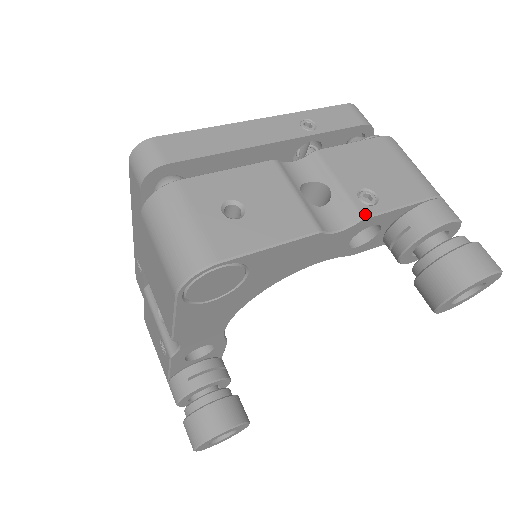
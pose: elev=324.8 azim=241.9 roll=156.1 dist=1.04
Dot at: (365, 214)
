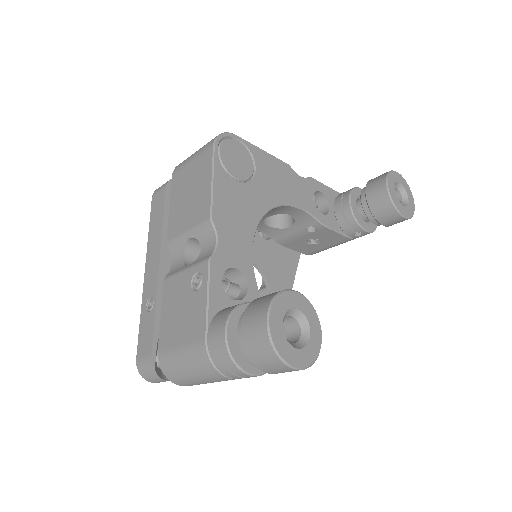
Dot at: (311, 179)
